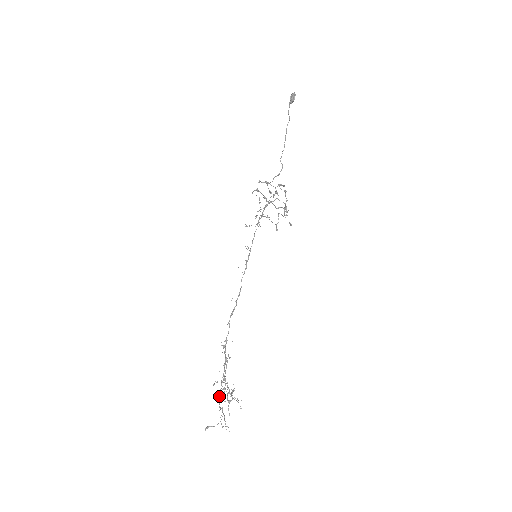
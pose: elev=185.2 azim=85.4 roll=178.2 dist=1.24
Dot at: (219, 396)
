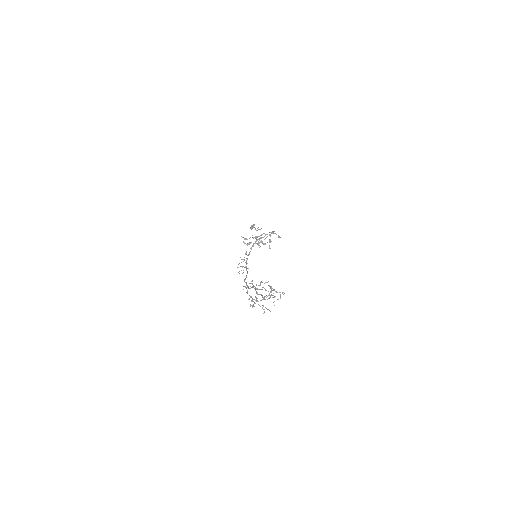
Dot at: (256, 298)
